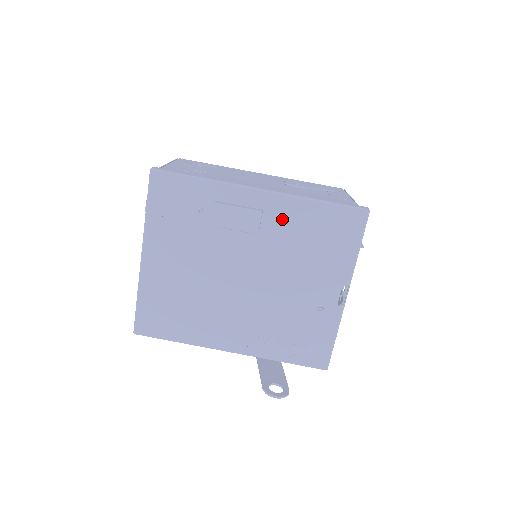
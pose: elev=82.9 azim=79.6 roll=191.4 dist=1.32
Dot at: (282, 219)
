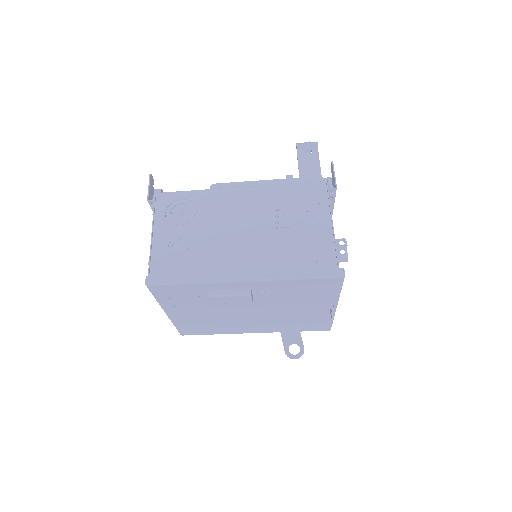
Dot at: (269, 289)
